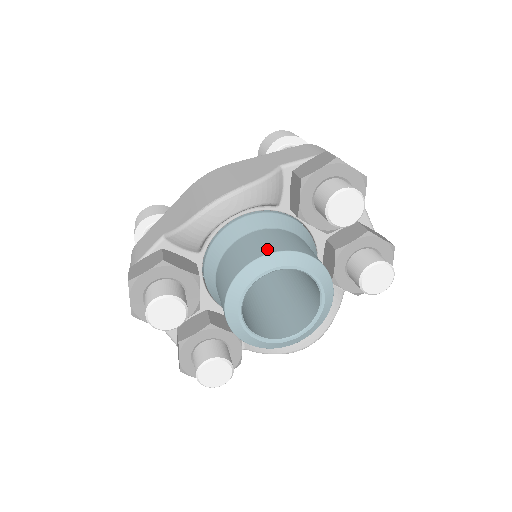
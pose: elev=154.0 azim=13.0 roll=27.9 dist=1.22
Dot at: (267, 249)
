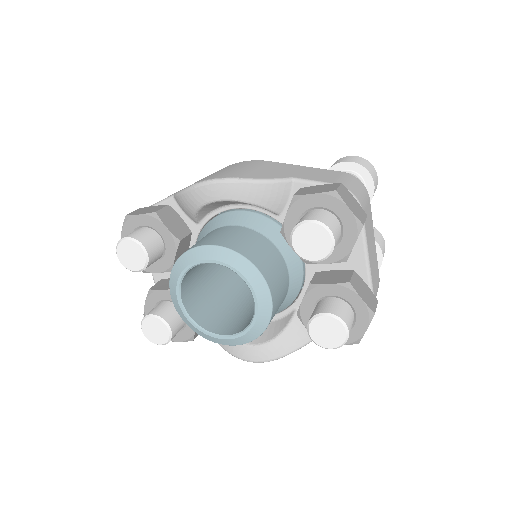
Dot at: (224, 242)
